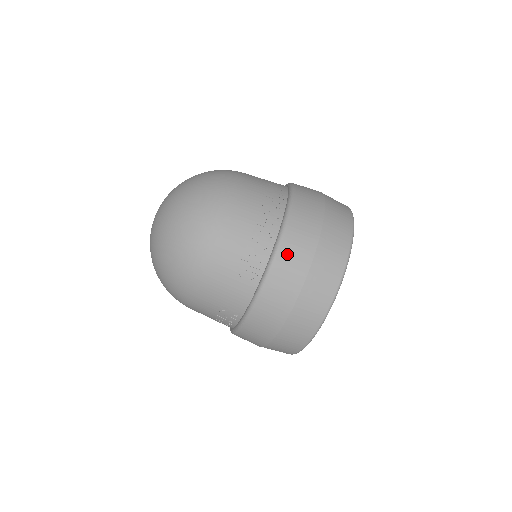
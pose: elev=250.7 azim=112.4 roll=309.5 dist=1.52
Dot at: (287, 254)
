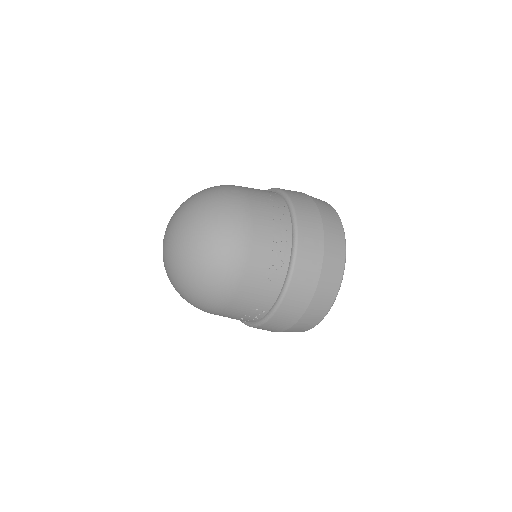
Dot at: (304, 253)
